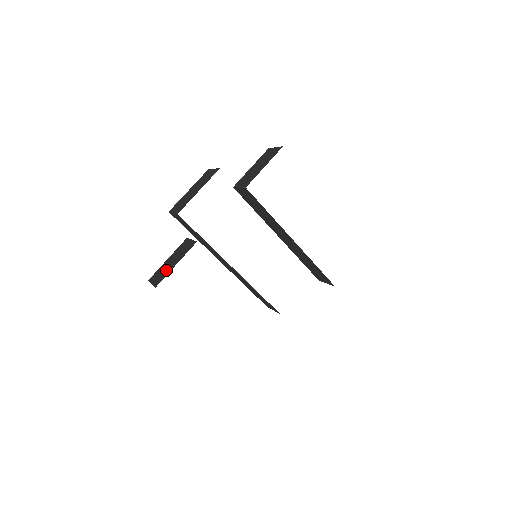
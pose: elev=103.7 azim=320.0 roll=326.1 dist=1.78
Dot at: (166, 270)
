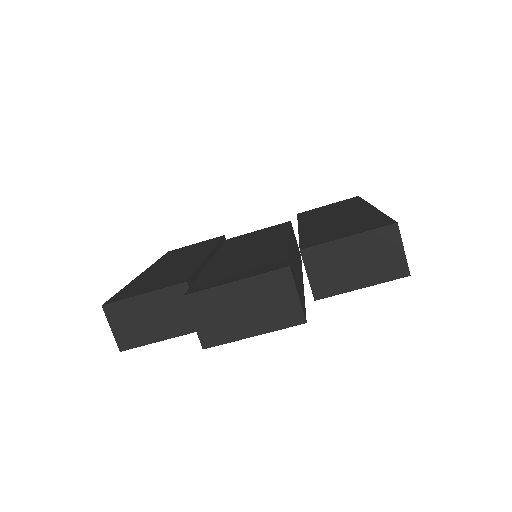
Dot at: (141, 330)
